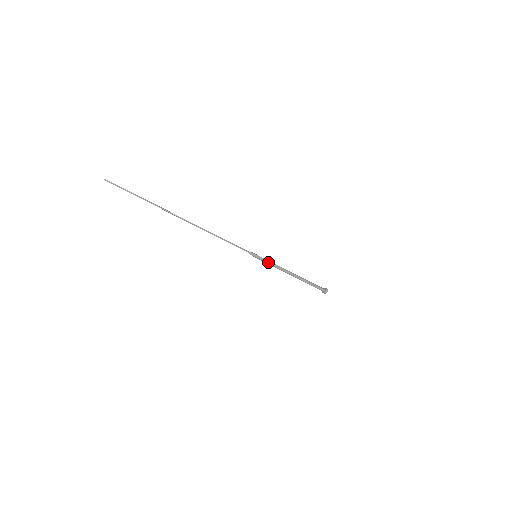
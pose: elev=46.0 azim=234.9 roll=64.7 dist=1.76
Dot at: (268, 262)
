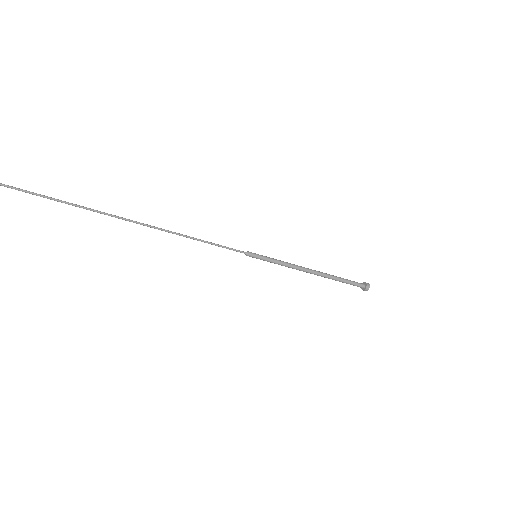
Dot at: (275, 263)
